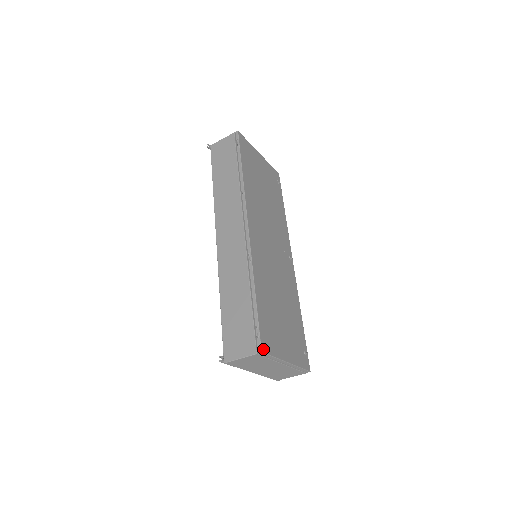
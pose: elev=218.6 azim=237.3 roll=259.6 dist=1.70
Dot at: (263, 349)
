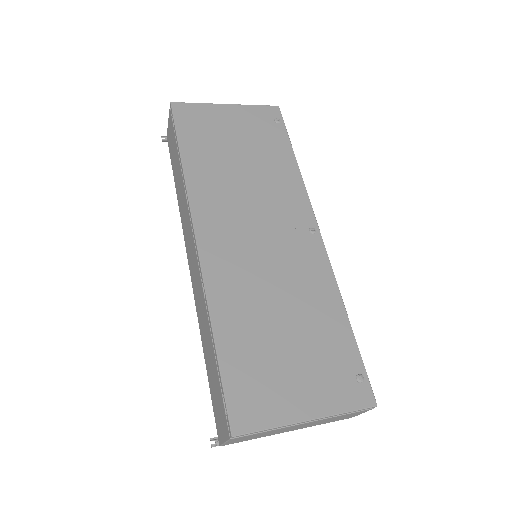
Dot at: (236, 430)
